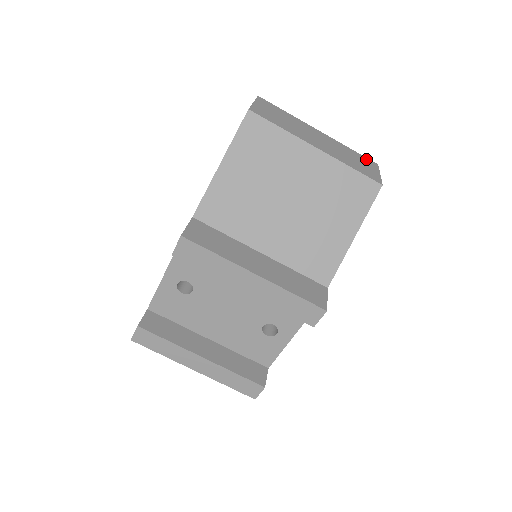
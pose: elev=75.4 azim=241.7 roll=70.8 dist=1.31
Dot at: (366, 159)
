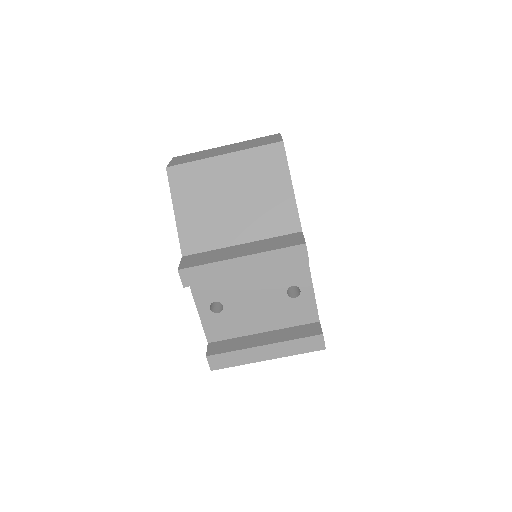
Dot at: (269, 136)
